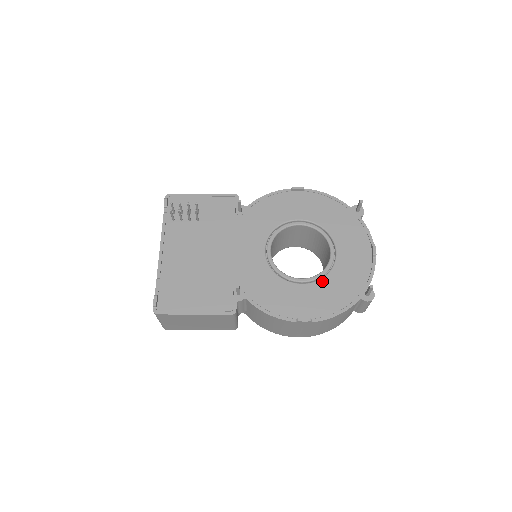
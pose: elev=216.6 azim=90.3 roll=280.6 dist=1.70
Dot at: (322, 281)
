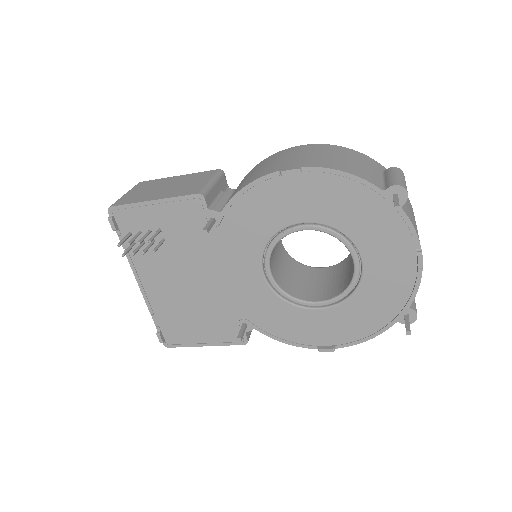
Dot at: (345, 305)
